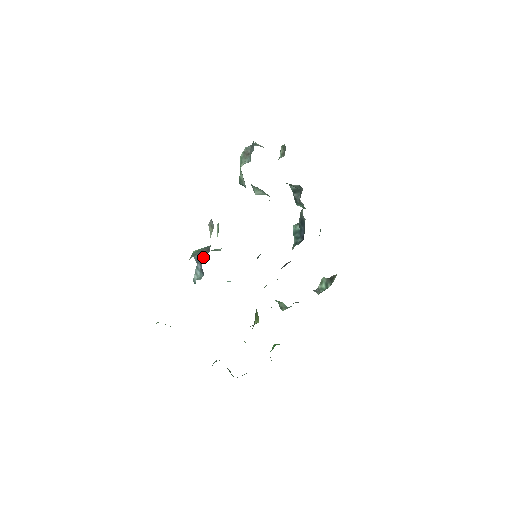
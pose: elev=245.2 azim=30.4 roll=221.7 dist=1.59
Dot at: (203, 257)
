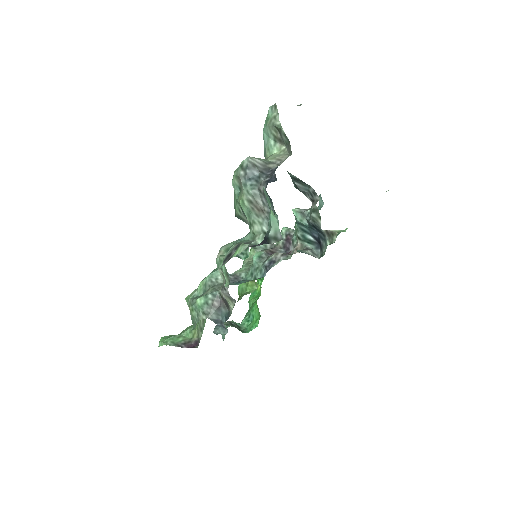
Dot at: (222, 317)
